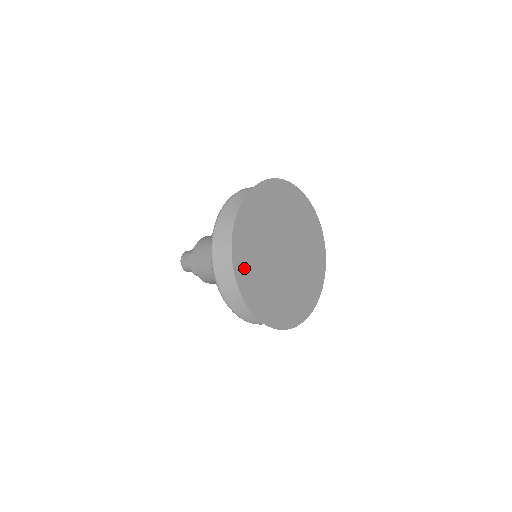
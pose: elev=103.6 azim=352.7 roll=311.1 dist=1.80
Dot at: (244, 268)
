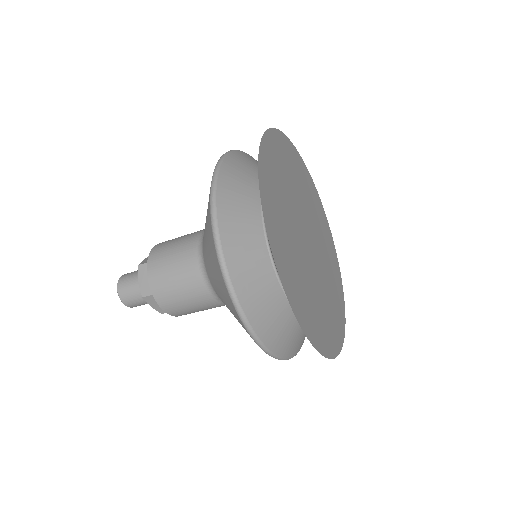
Dot at: (274, 227)
